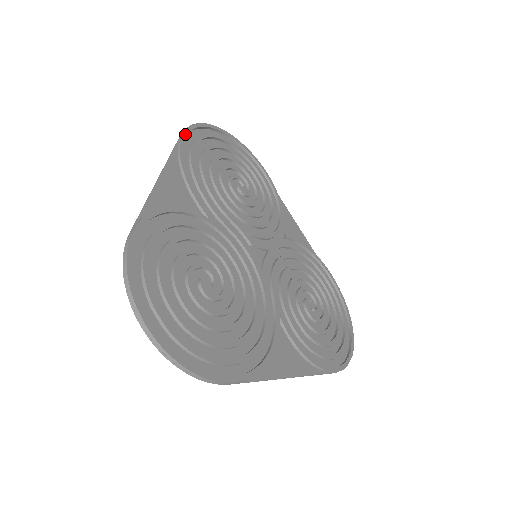
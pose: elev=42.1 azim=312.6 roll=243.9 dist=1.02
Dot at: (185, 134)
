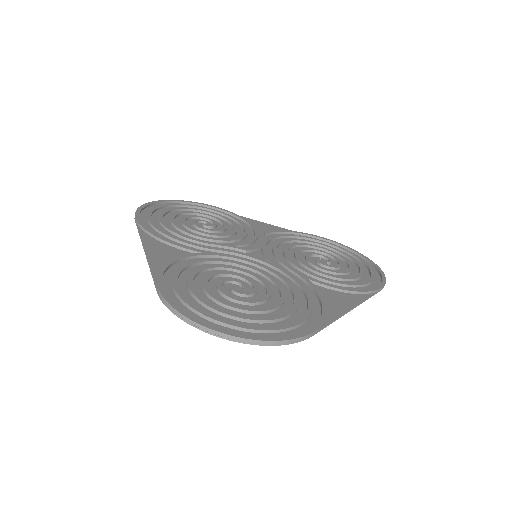
Dot at: (137, 217)
